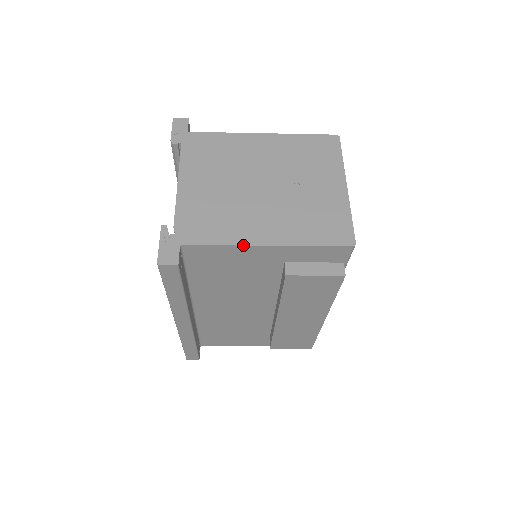
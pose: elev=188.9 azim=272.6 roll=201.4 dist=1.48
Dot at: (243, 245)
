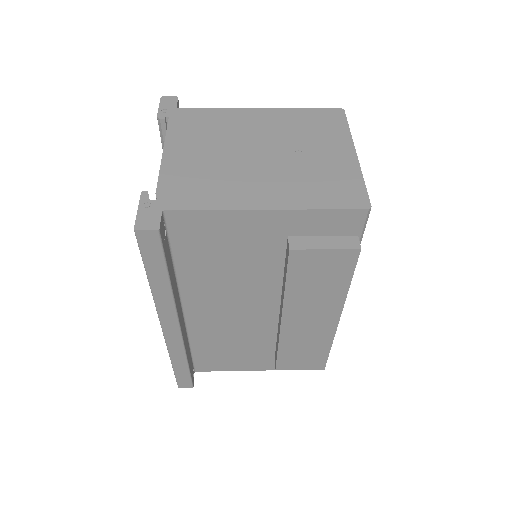
Dot at: (237, 209)
